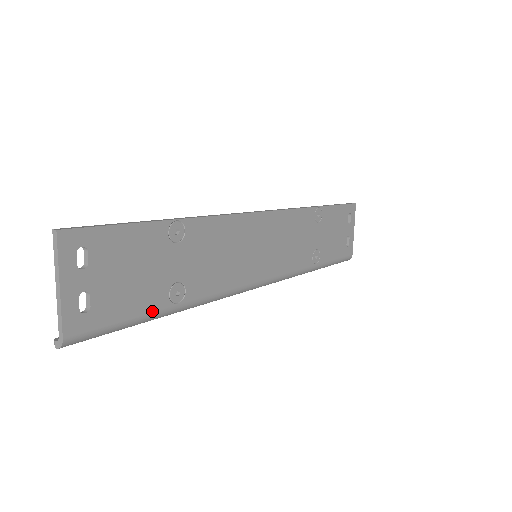
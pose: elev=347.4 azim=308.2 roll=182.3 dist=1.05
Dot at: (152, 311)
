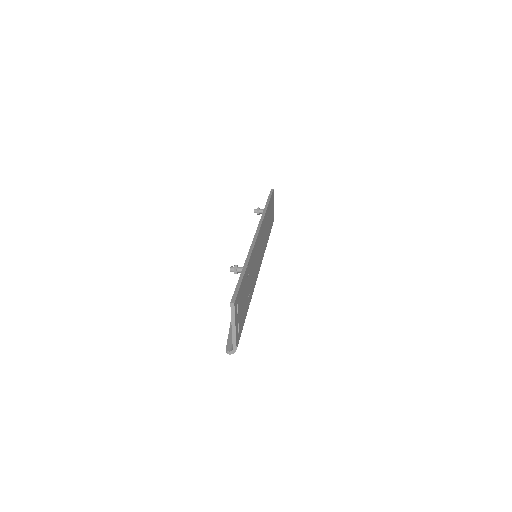
Dot at: occluded
